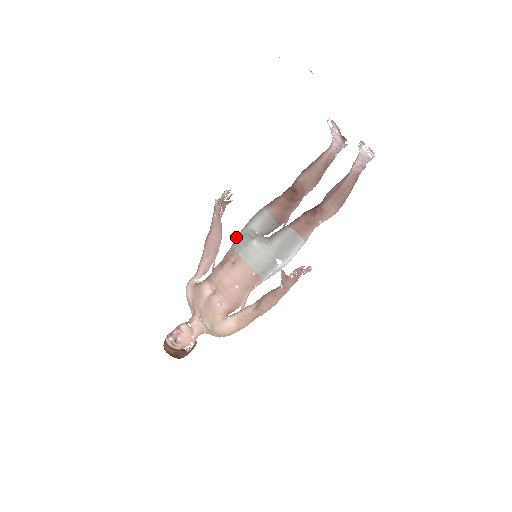
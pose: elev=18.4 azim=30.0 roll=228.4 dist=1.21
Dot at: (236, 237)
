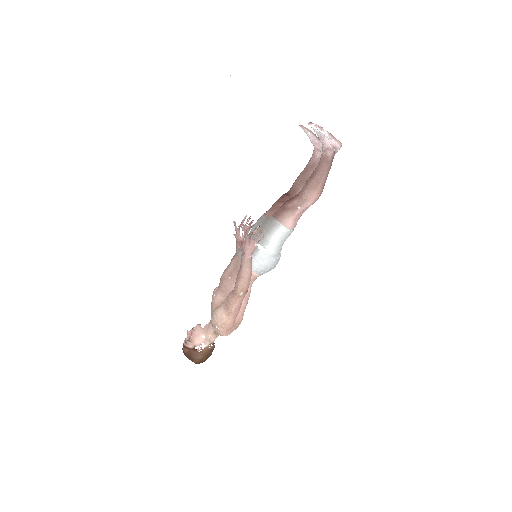
Dot at: occluded
